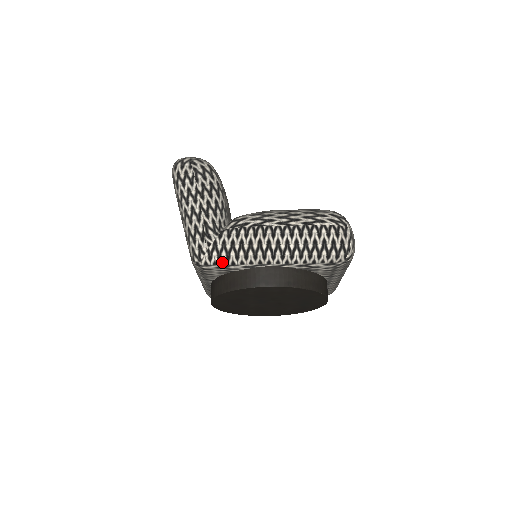
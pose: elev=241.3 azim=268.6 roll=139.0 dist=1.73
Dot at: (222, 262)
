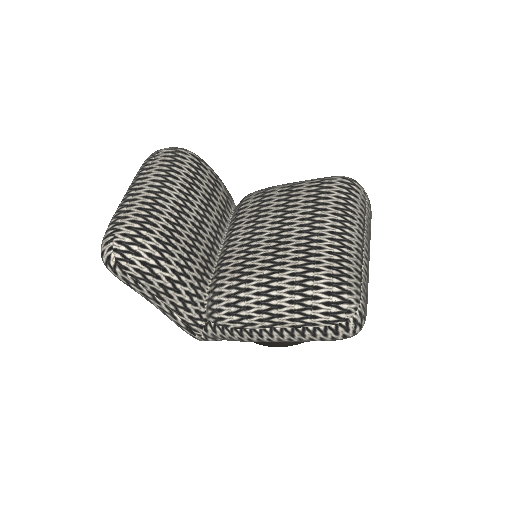
Dot at: occluded
